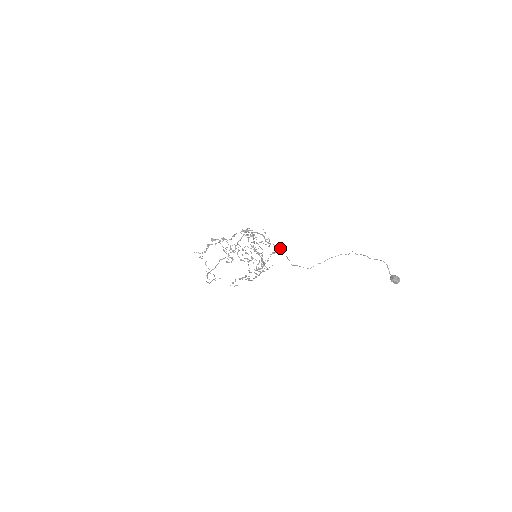
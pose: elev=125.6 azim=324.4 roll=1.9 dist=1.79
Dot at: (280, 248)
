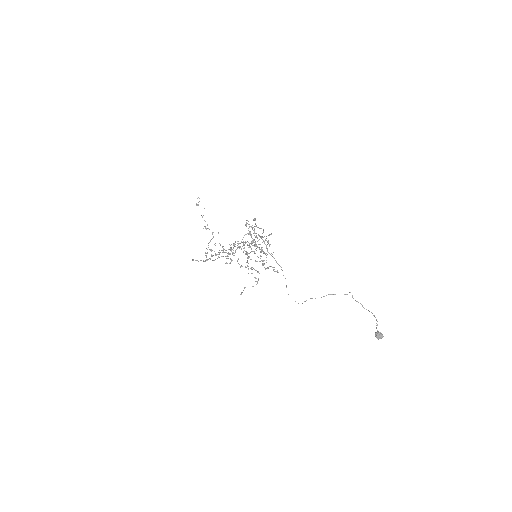
Dot at: (281, 269)
